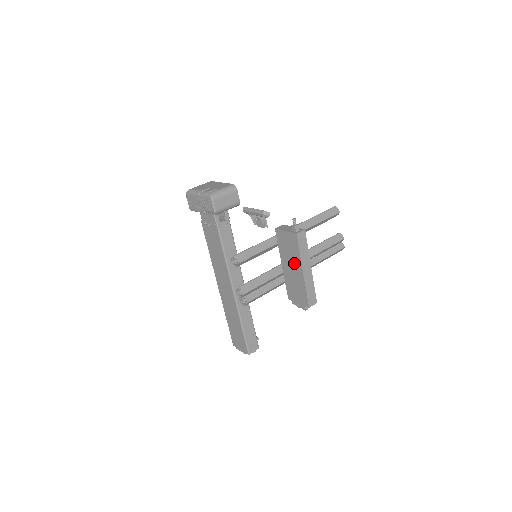
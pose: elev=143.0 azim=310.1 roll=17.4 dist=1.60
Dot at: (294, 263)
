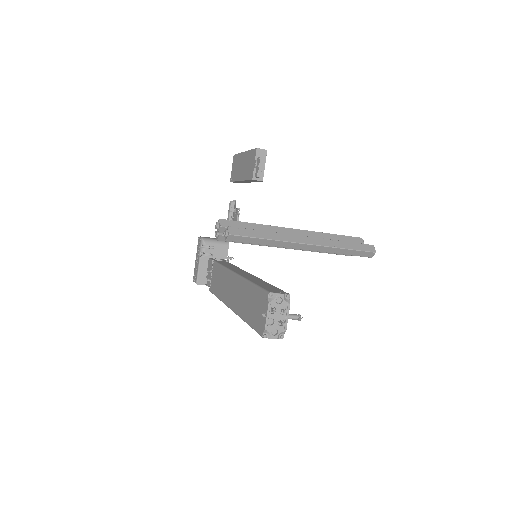
Dot at: (241, 162)
